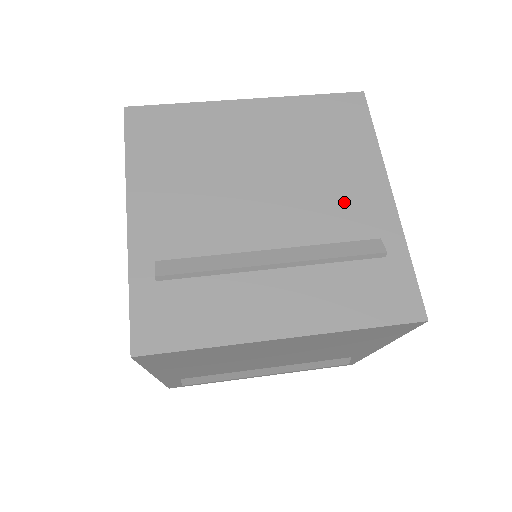
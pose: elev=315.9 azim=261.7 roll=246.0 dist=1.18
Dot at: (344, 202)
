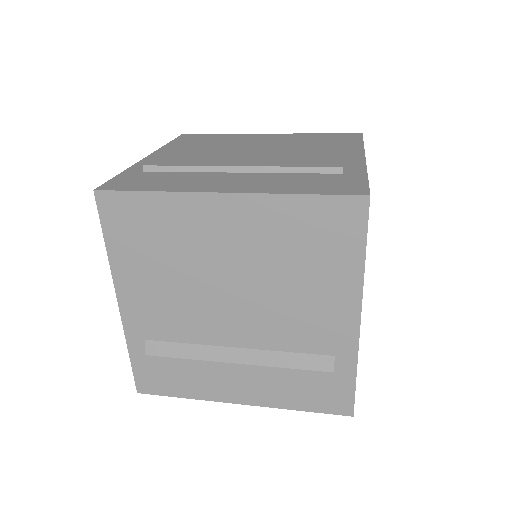
Dot at: (319, 158)
